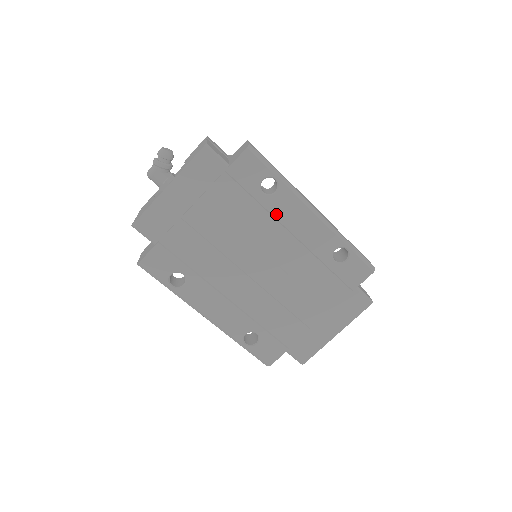
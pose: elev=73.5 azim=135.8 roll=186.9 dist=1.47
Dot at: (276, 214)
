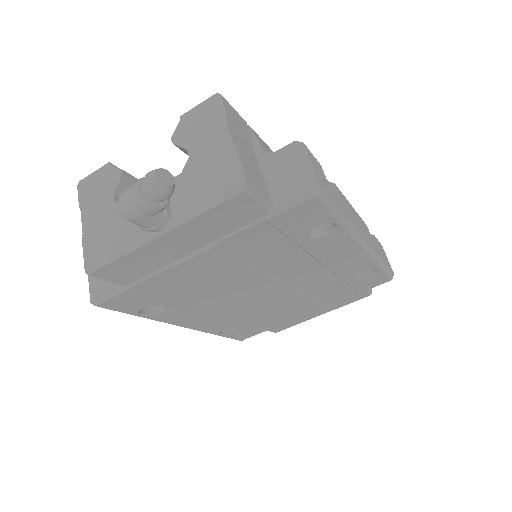
Dot at: (315, 252)
